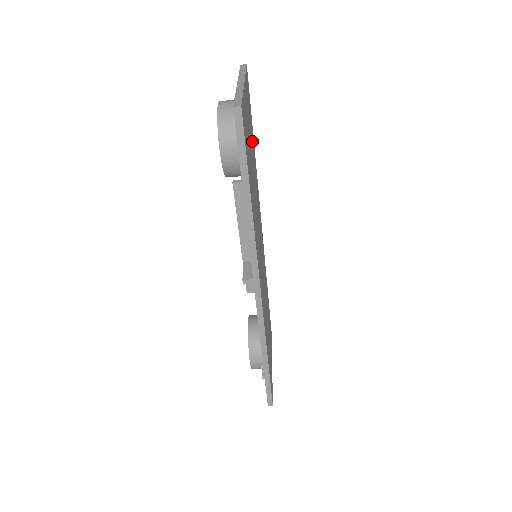
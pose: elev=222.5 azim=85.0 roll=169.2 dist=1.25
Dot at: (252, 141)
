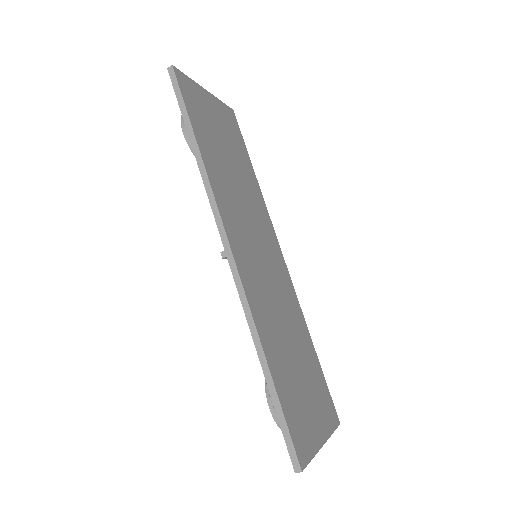
Dot at: (240, 155)
